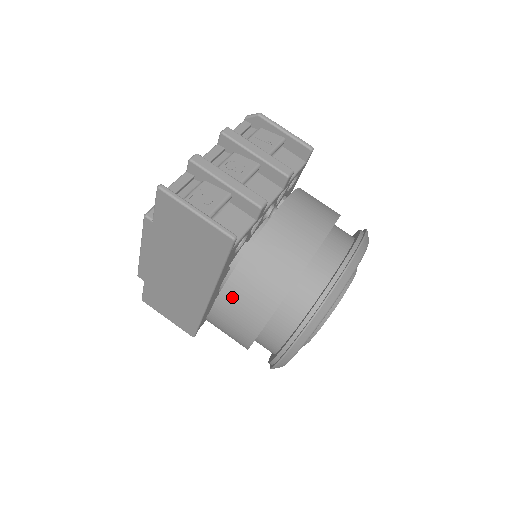
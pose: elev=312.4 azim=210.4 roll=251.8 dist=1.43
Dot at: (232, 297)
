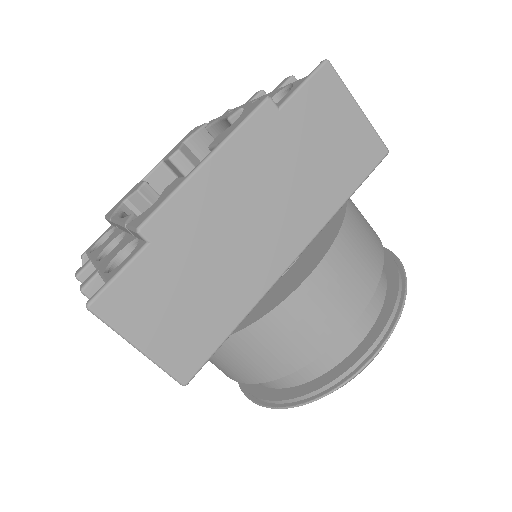
Dot at: (349, 243)
